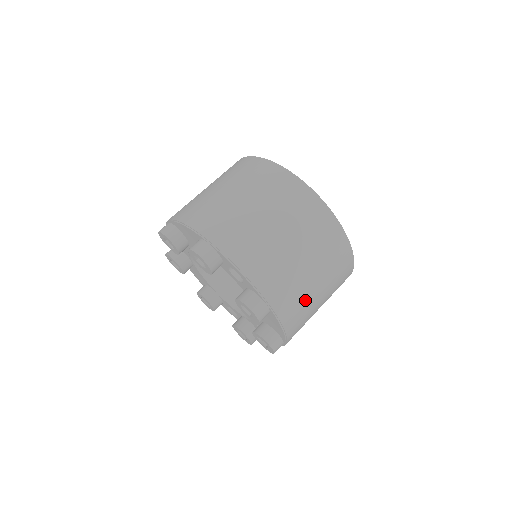
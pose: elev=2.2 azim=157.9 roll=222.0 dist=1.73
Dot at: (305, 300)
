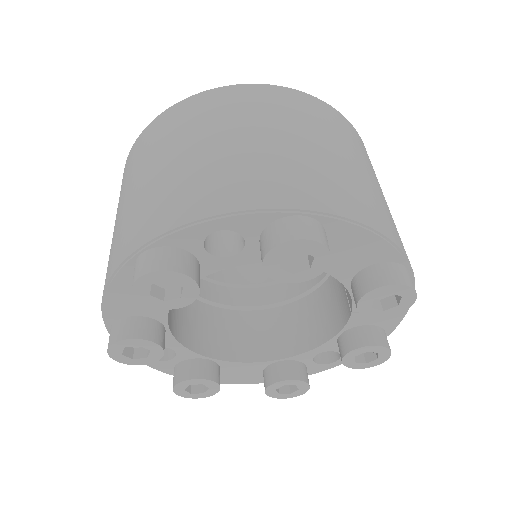
Dot at: (345, 177)
